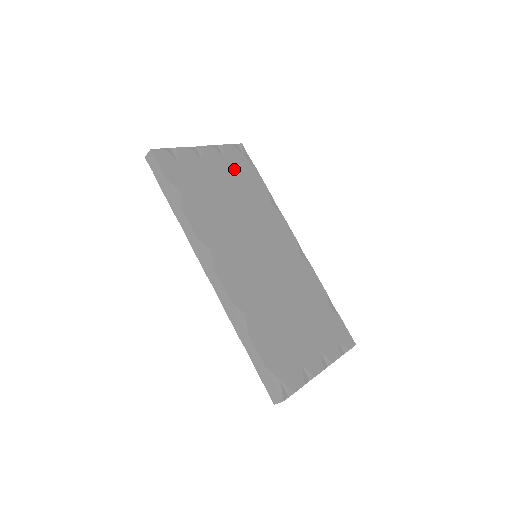
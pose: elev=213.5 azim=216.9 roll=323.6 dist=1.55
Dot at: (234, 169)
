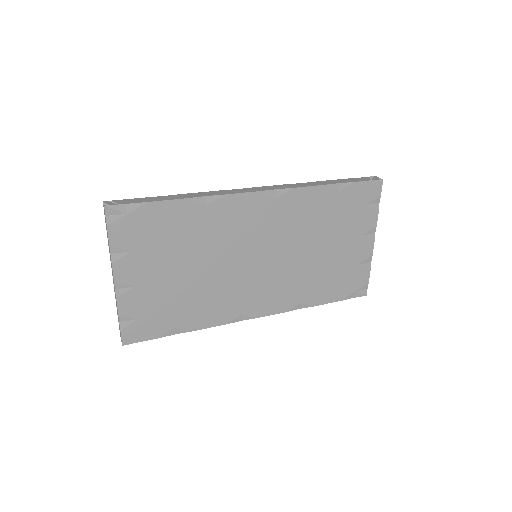
Dot at: (150, 244)
